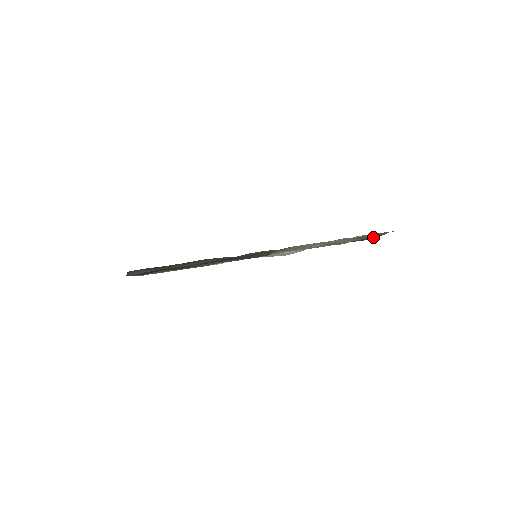
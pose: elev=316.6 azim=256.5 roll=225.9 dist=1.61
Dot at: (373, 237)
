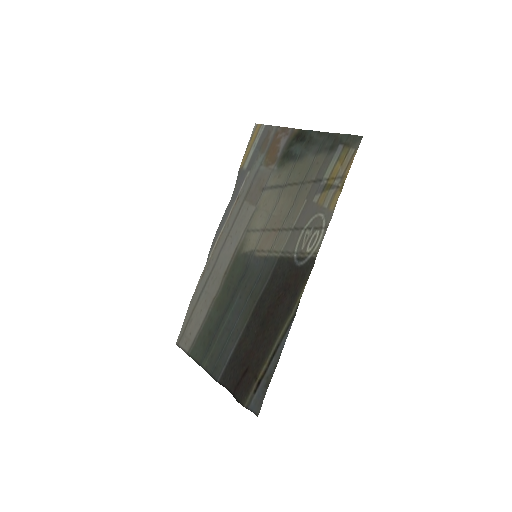
Dot at: (318, 135)
